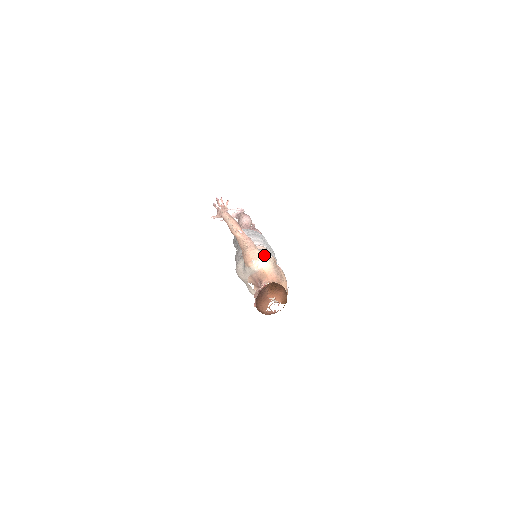
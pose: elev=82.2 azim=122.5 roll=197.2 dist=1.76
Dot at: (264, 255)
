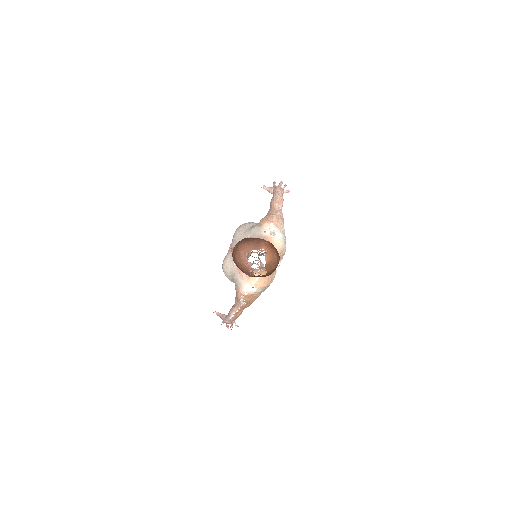
Dot at: (284, 234)
